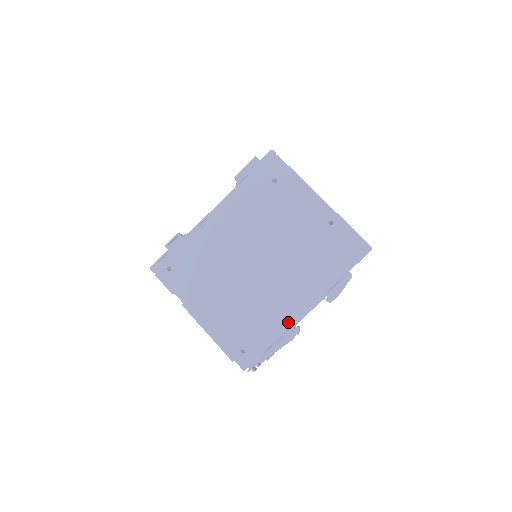
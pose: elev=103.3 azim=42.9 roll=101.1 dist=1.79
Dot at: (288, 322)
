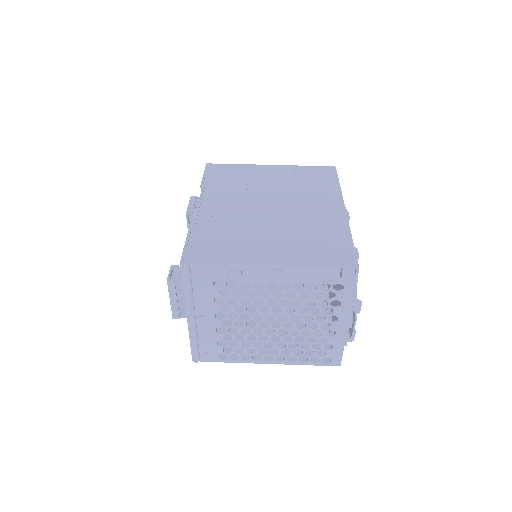
Dot at: (343, 221)
